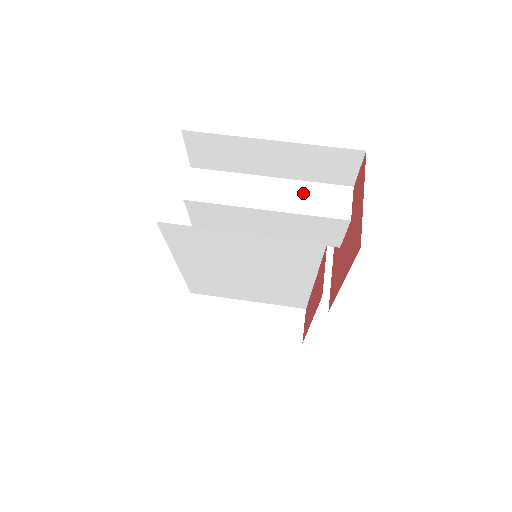
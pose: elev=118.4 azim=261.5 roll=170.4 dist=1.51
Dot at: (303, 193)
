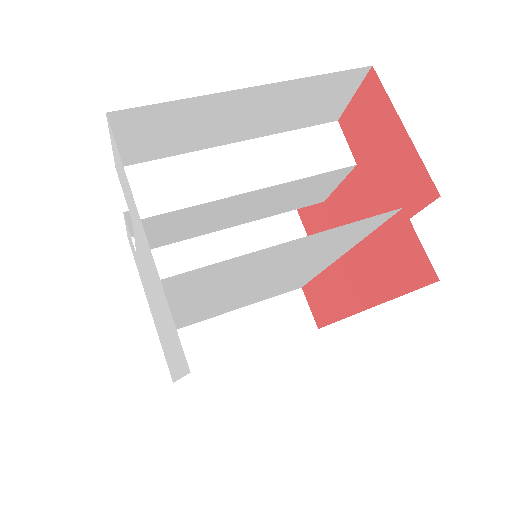
Dot at: (286, 150)
